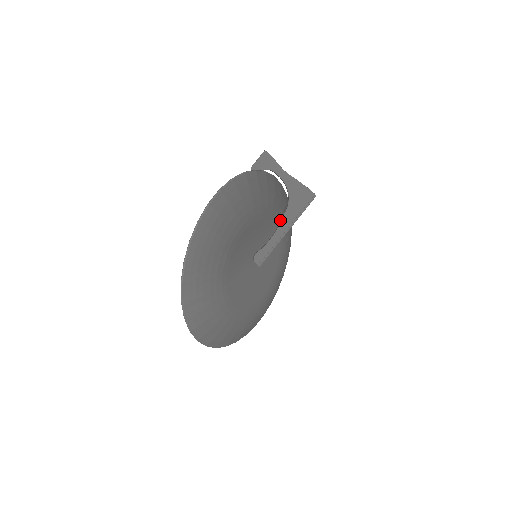
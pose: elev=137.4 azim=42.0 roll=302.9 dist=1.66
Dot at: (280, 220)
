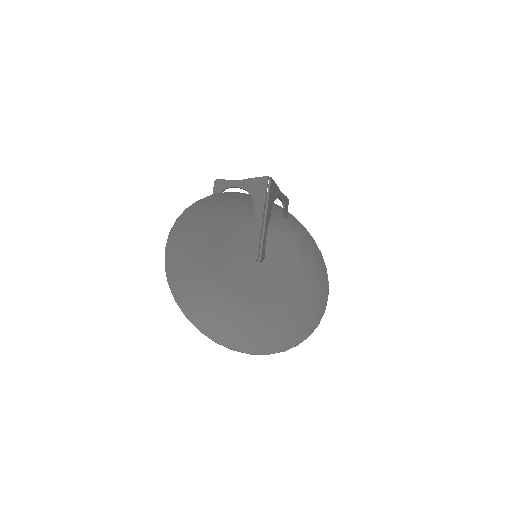
Dot at: (254, 215)
